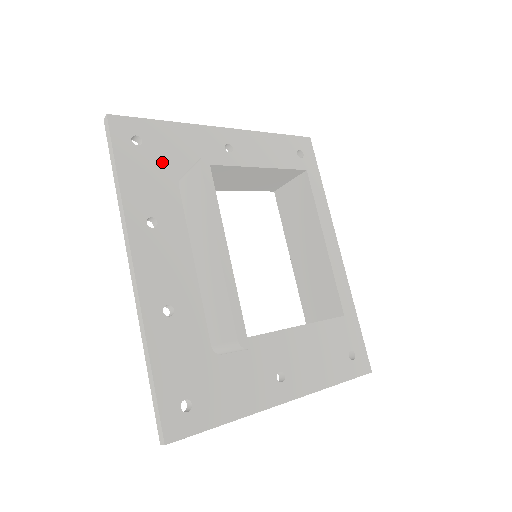
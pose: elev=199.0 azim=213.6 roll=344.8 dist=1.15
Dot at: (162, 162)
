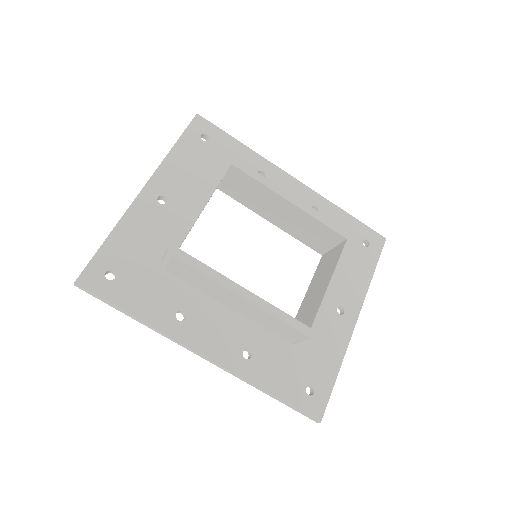
Dot at: (140, 269)
